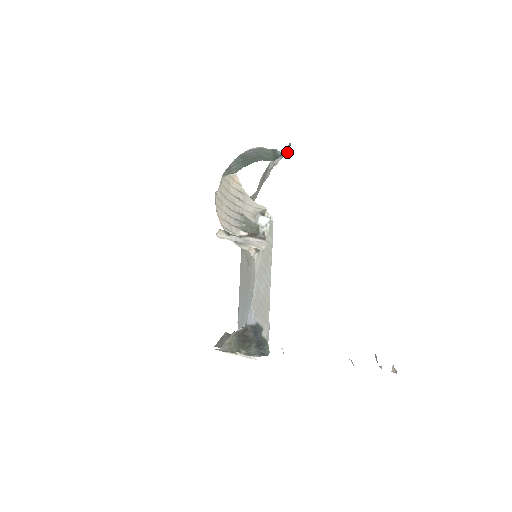
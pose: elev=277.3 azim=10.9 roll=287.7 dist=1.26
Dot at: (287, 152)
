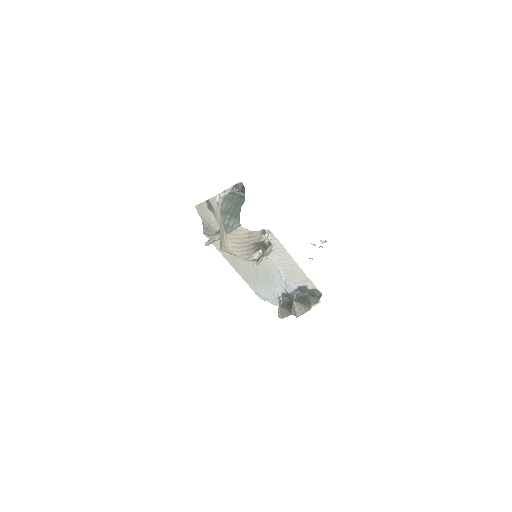
Dot at: (244, 189)
